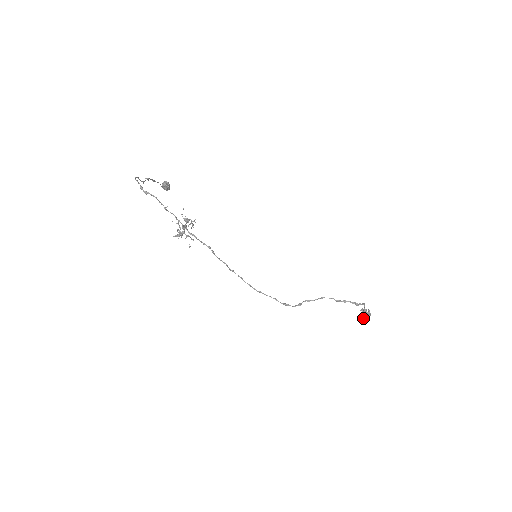
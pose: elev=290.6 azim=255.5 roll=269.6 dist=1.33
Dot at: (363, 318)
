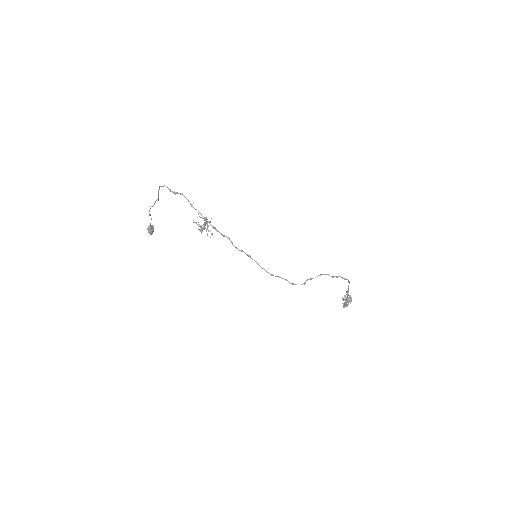
Dot at: (346, 304)
